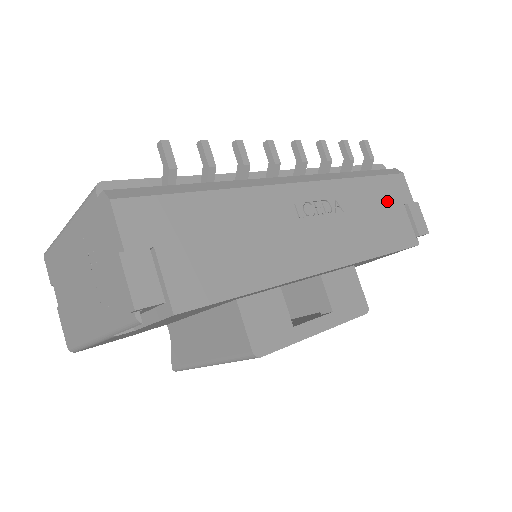
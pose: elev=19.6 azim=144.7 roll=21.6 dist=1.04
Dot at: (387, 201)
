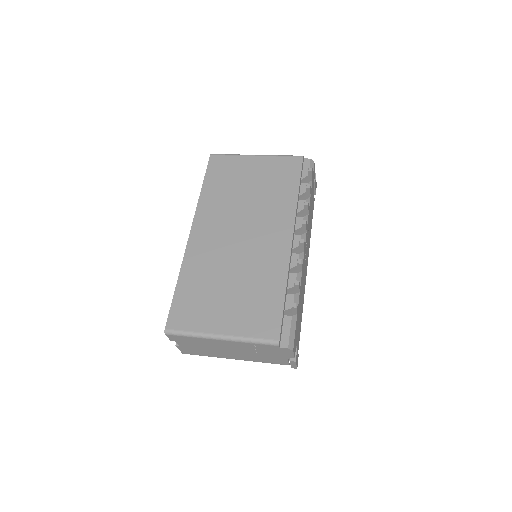
Dot at: (312, 194)
